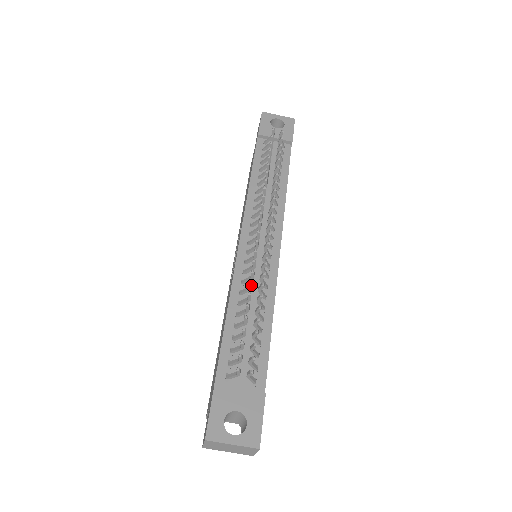
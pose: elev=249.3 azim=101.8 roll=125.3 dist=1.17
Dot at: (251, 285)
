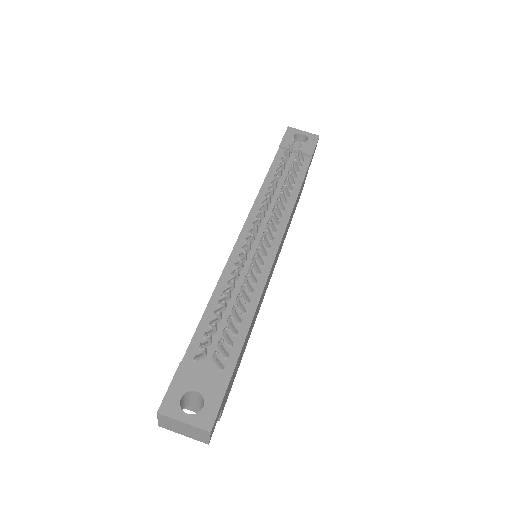
Dot at: (237, 274)
